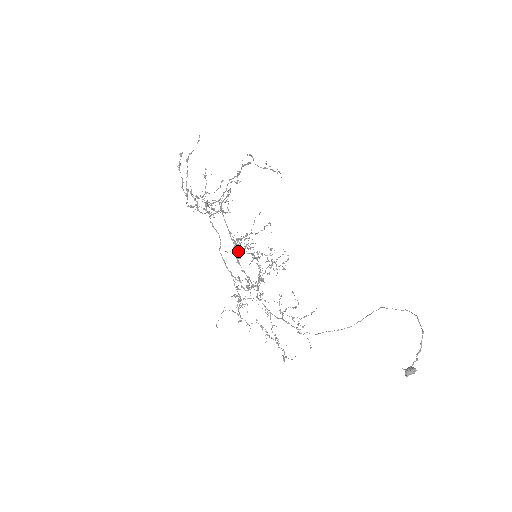
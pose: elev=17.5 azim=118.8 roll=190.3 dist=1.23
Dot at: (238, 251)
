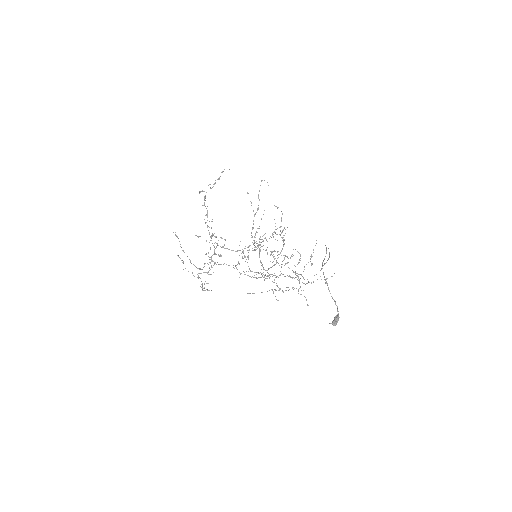
Dot at: occluded
